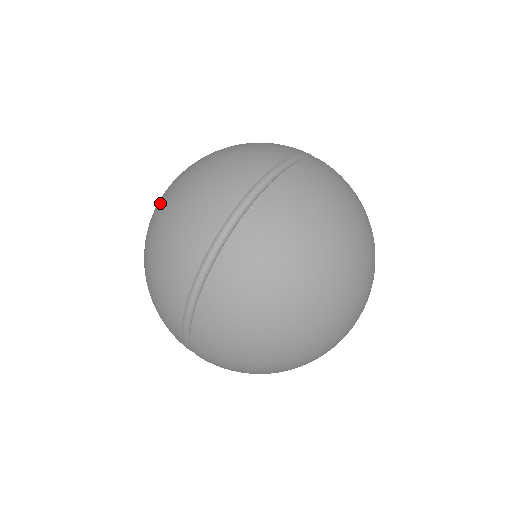
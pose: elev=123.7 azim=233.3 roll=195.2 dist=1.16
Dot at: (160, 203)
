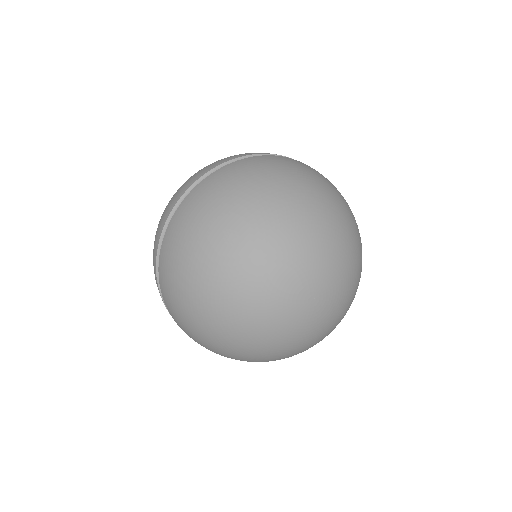
Dot at: occluded
